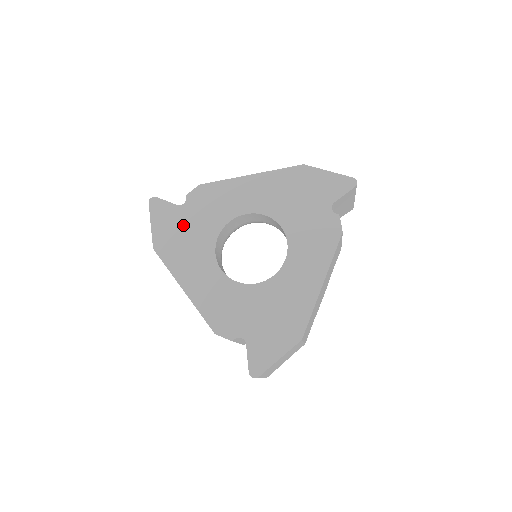
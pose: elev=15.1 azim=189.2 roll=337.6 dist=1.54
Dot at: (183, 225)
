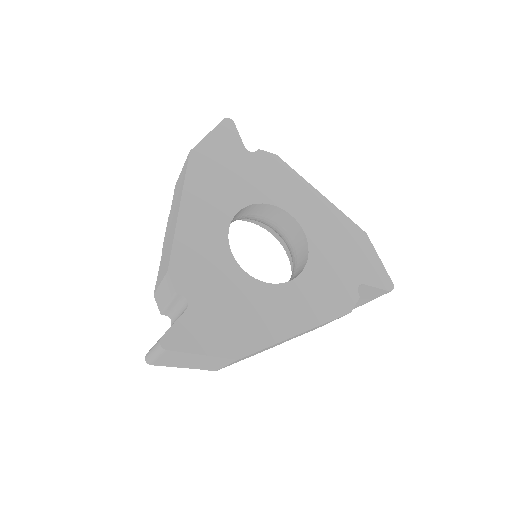
Dot at: (234, 164)
